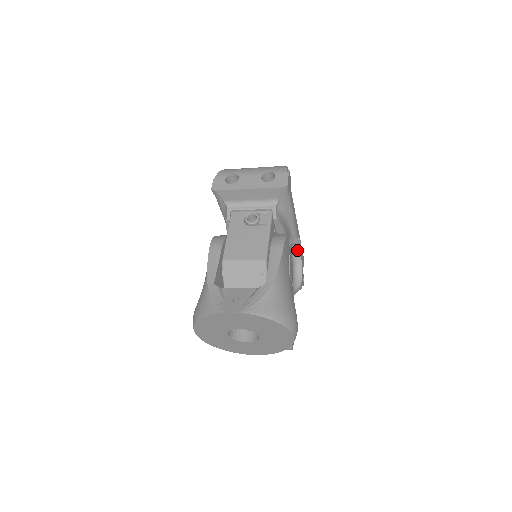
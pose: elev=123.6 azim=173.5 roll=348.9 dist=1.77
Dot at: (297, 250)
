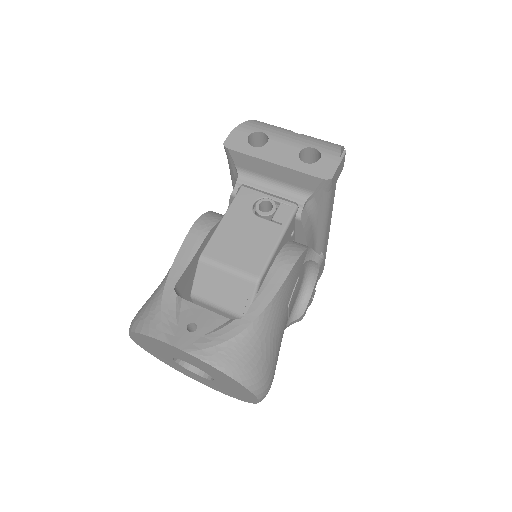
Dot at: (314, 269)
